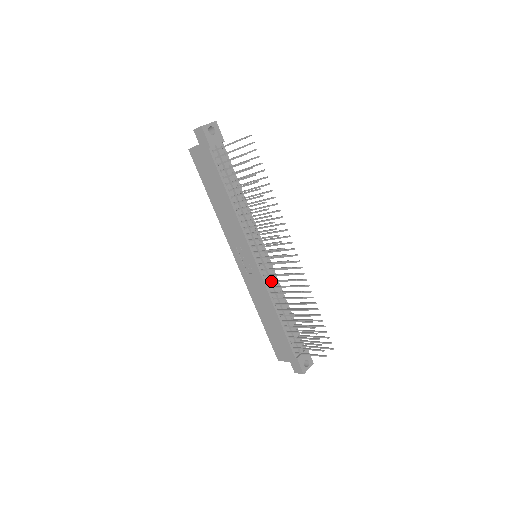
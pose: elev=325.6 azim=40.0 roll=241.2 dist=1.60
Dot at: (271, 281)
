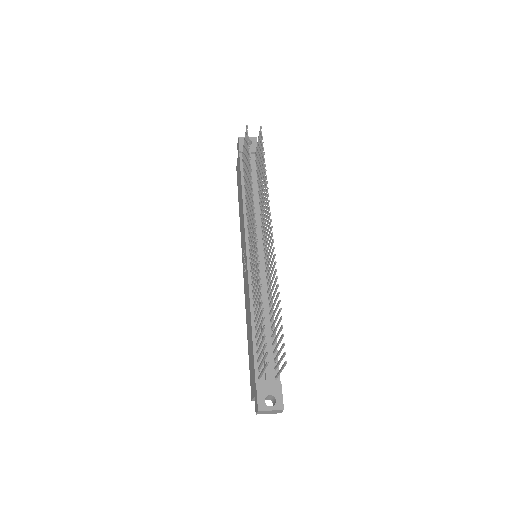
Dot at: (252, 273)
